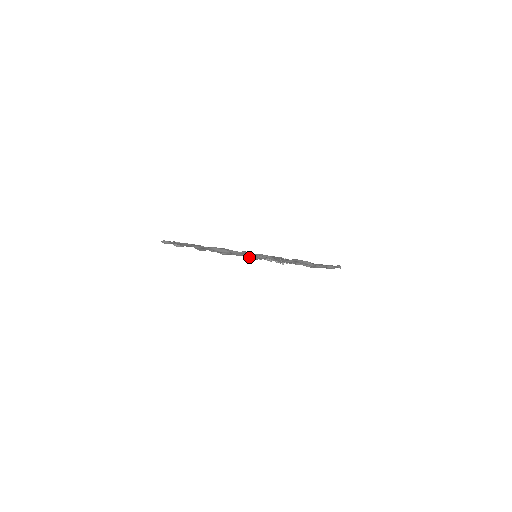
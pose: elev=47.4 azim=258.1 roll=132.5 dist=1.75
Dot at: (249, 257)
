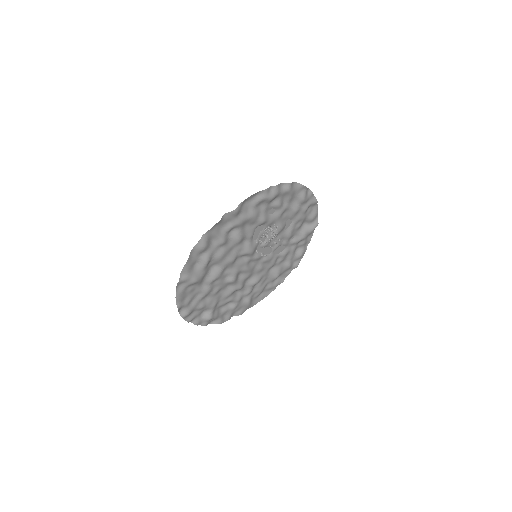
Dot at: (275, 277)
